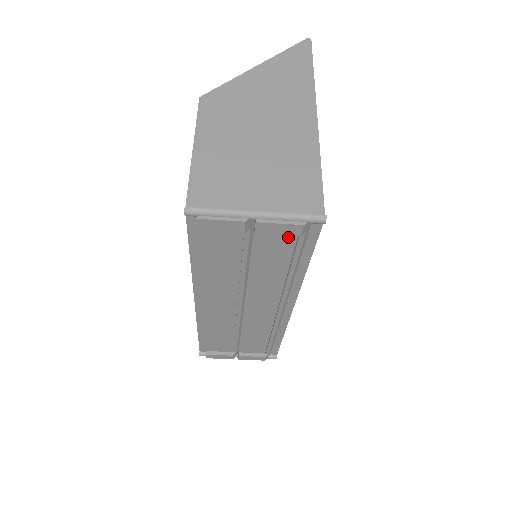
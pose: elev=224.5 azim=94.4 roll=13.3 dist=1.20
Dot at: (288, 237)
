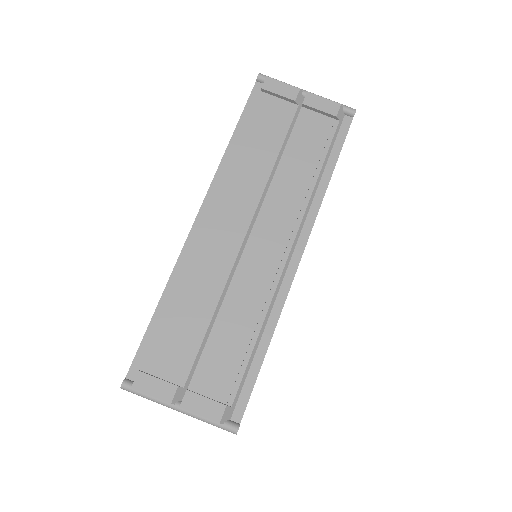
Dot at: (323, 129)
